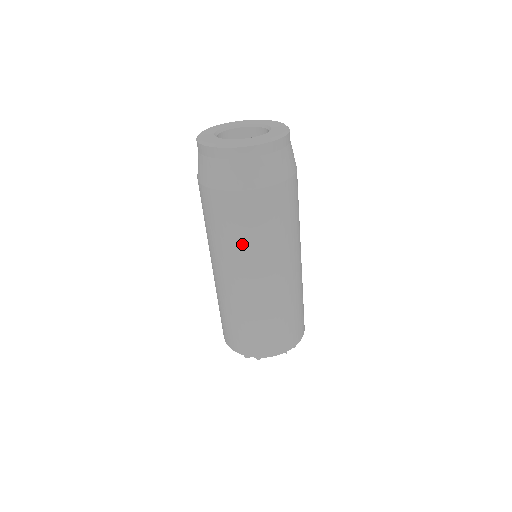
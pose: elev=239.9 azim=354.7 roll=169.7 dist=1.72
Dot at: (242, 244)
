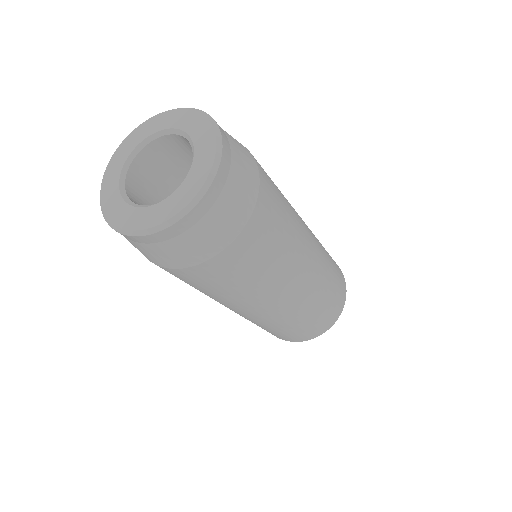
Dot at: occluded
